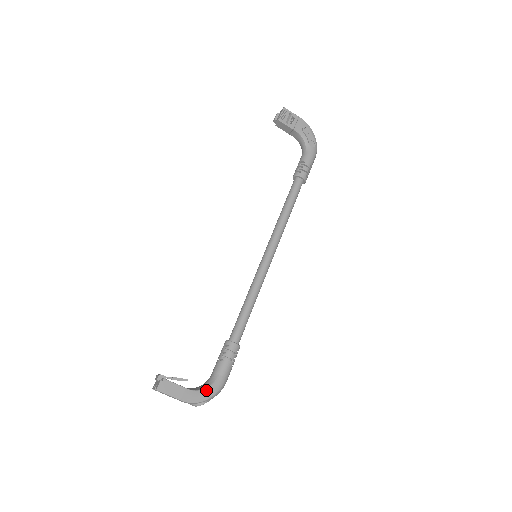
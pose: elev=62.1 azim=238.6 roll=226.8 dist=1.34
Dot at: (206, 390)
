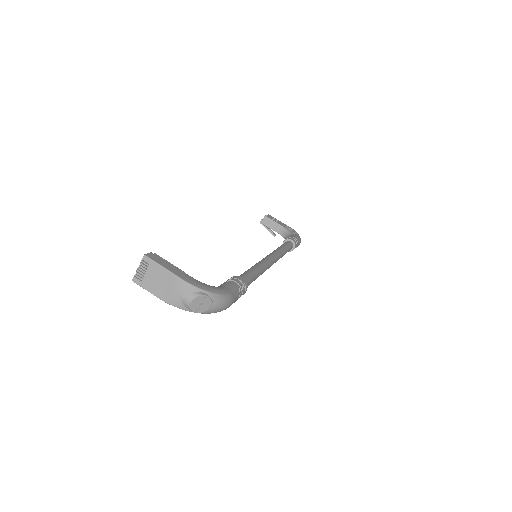
Dot at: (208, 285)
